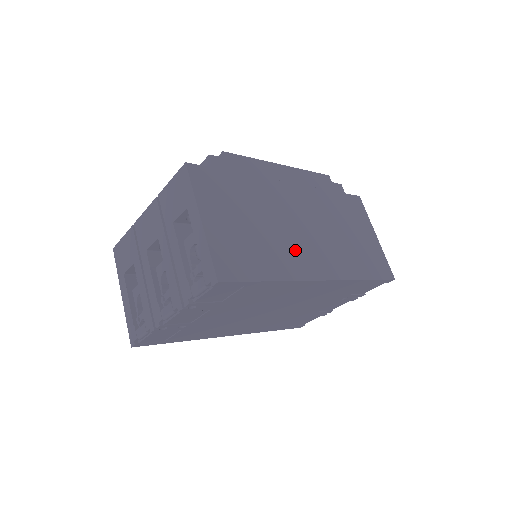
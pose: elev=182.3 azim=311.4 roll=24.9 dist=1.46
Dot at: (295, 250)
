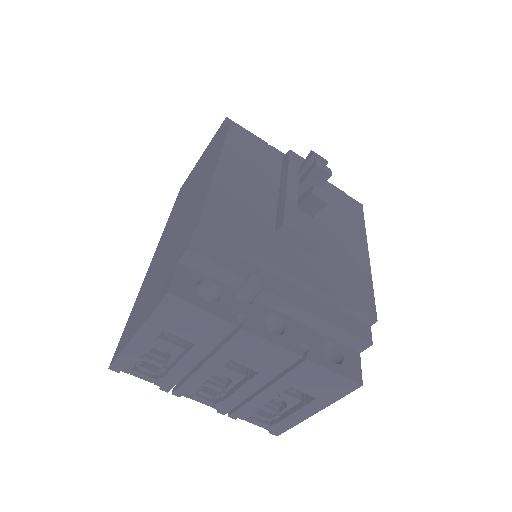
Dot at: occluded
